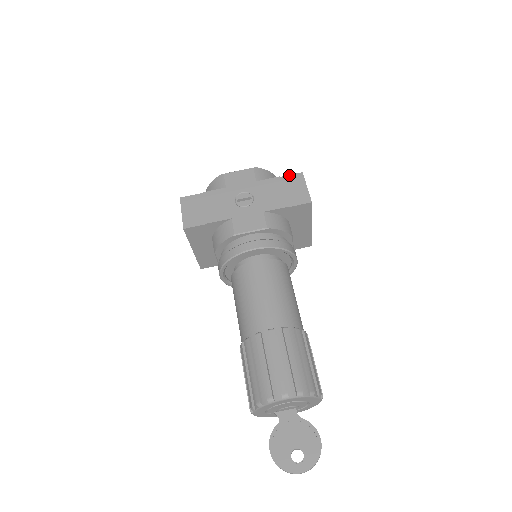
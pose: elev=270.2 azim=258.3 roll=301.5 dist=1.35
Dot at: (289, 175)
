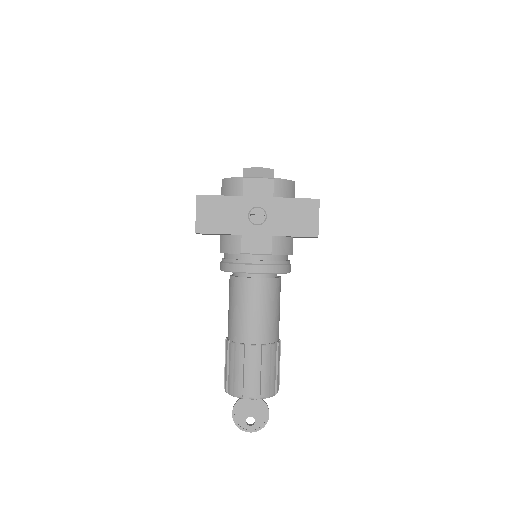
Dot at: (306, 199)
